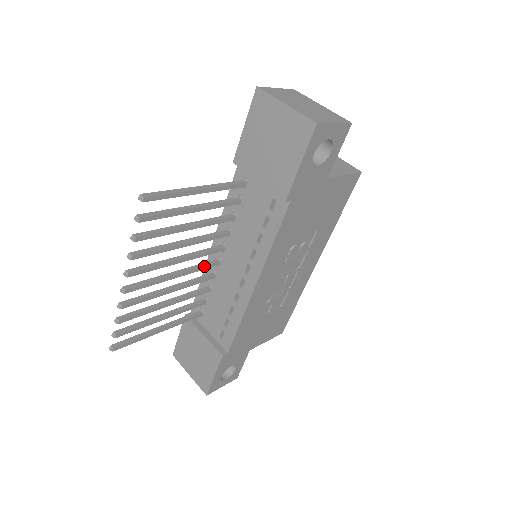
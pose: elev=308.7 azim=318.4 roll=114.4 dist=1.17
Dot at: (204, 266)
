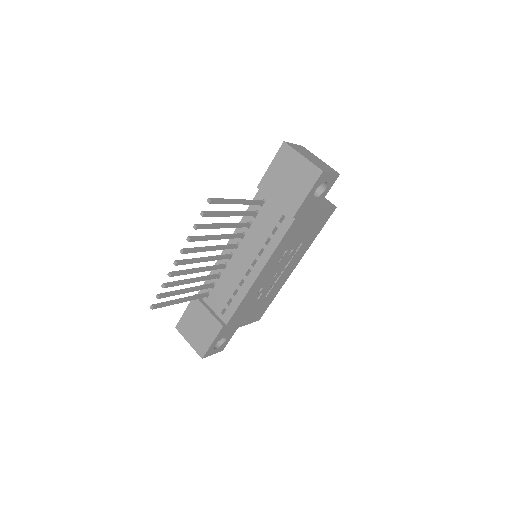
Dot at: (223, 257)
